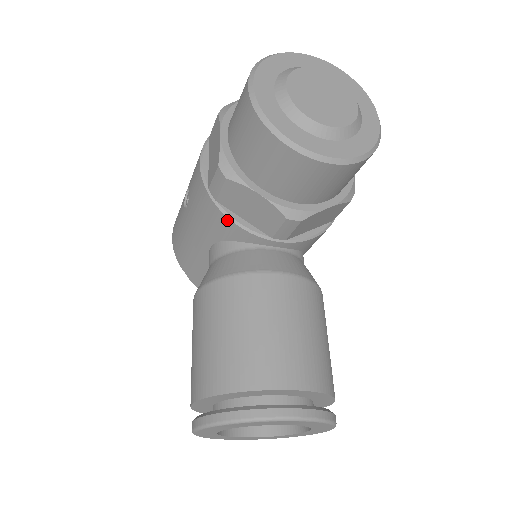
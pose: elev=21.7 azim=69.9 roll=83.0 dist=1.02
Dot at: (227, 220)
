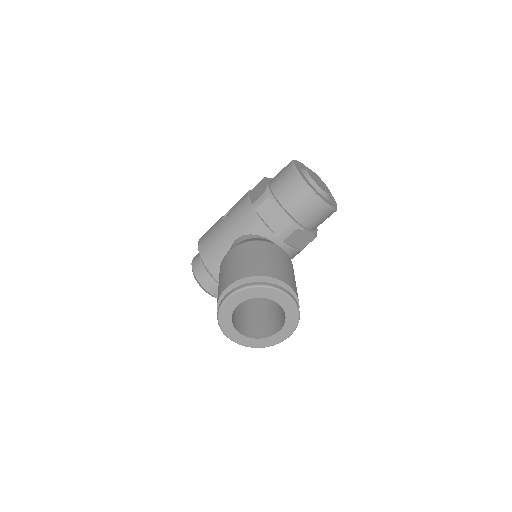
Dot at: (258, 220)
